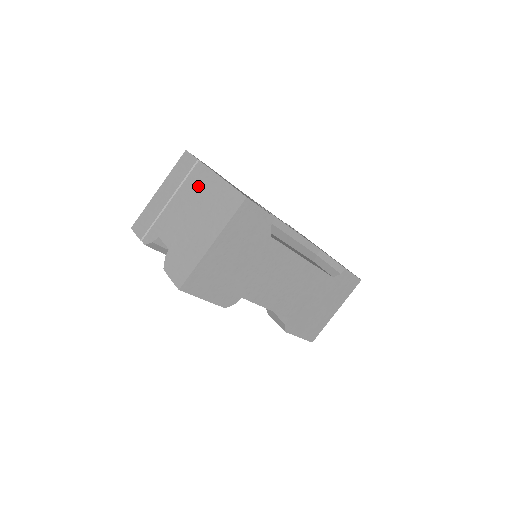
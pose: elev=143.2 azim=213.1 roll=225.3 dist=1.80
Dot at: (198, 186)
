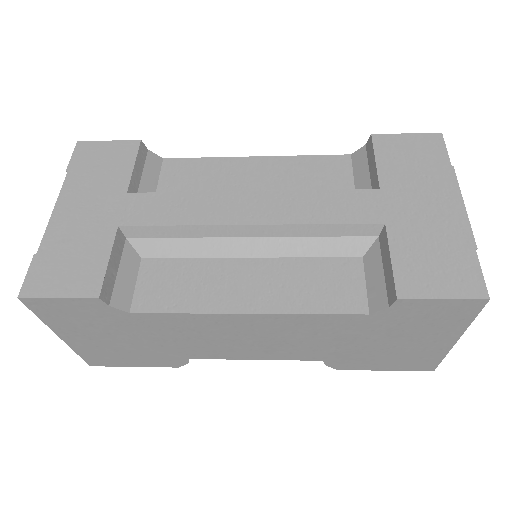
Dot at: occluded
